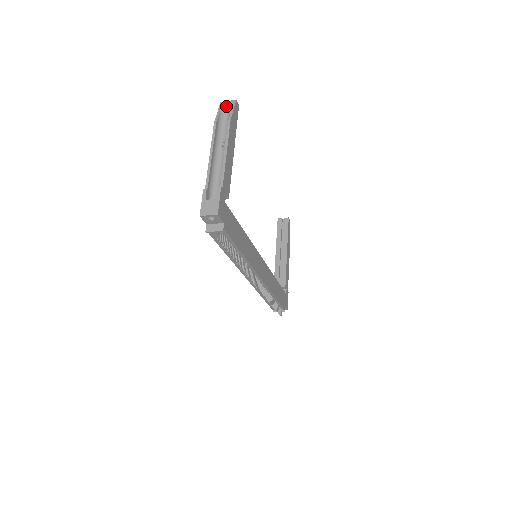
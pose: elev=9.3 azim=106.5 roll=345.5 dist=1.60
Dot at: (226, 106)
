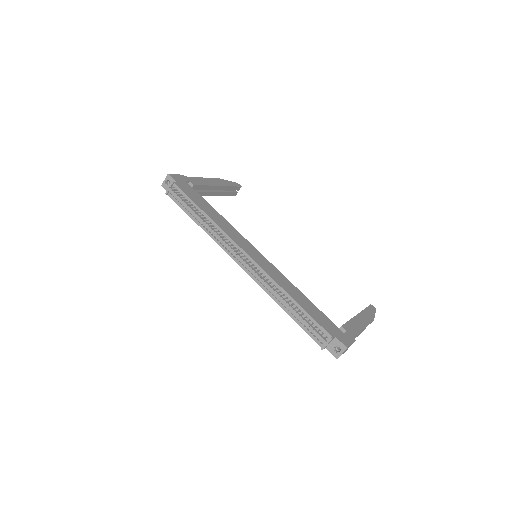
Dot at: occluded
